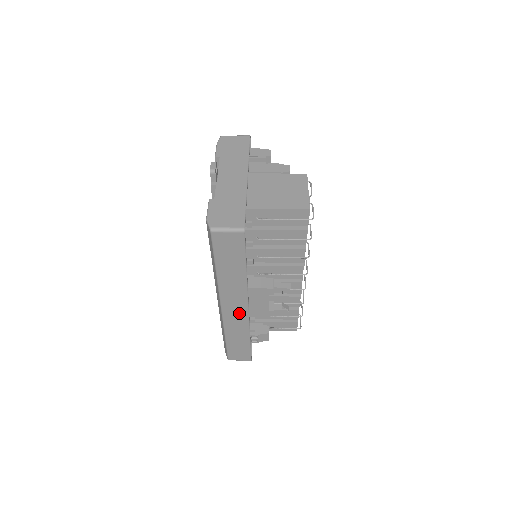
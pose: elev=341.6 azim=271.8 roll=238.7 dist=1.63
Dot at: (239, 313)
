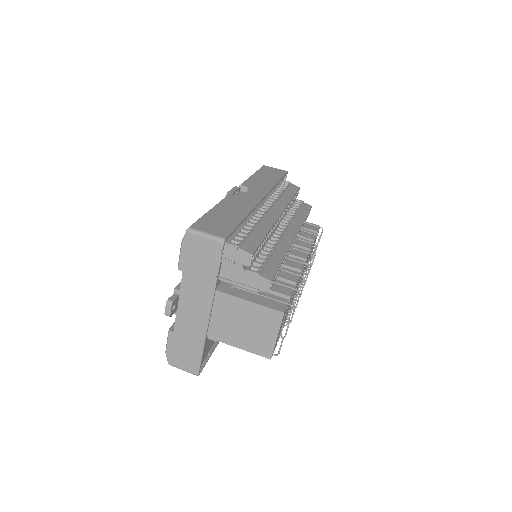
Dot at: occluded
